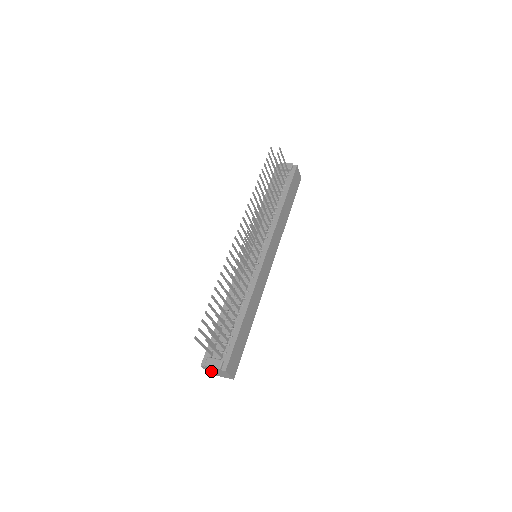
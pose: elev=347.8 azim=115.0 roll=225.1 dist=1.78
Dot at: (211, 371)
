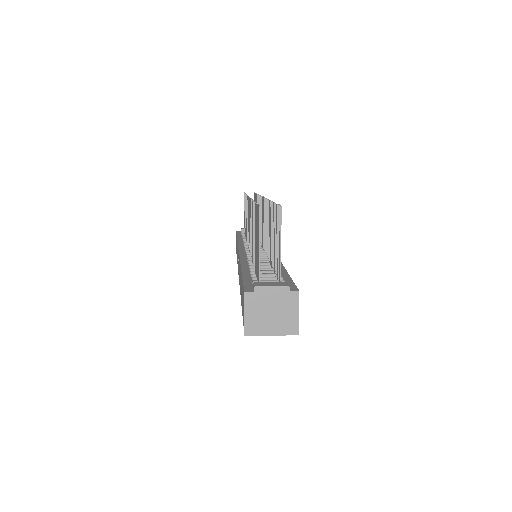
Dot at: (258, 313)
